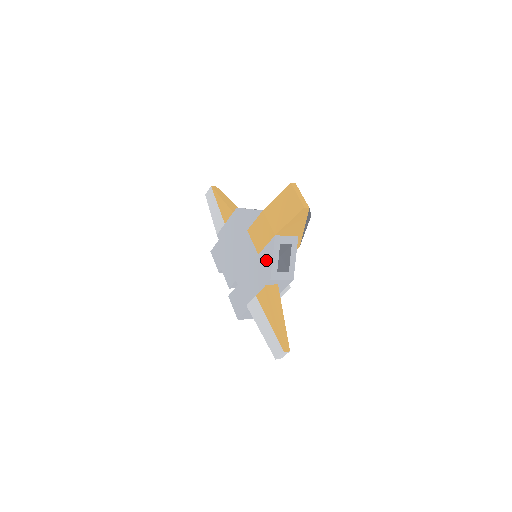
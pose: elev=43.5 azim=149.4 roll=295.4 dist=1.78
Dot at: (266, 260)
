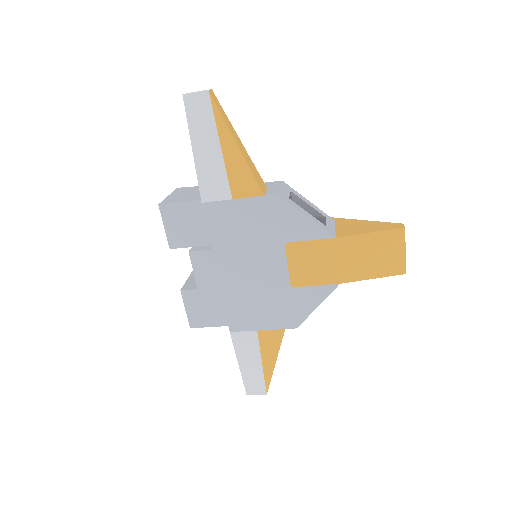
Dot at: (304, 303)
